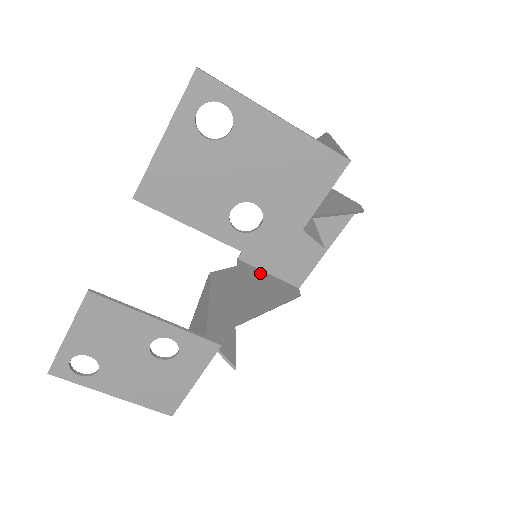
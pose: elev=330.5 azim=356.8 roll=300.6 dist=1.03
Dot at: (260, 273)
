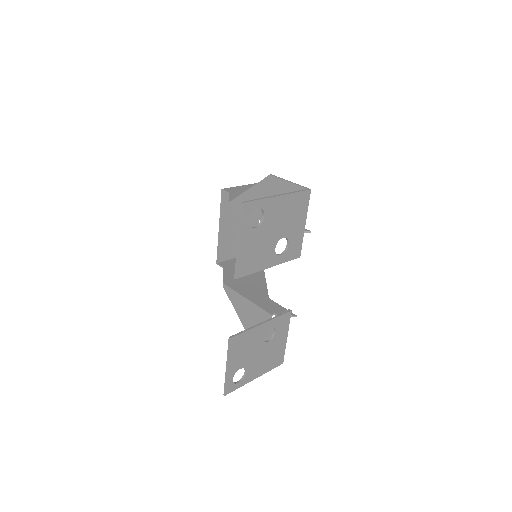
Dot at: (234, 261)
